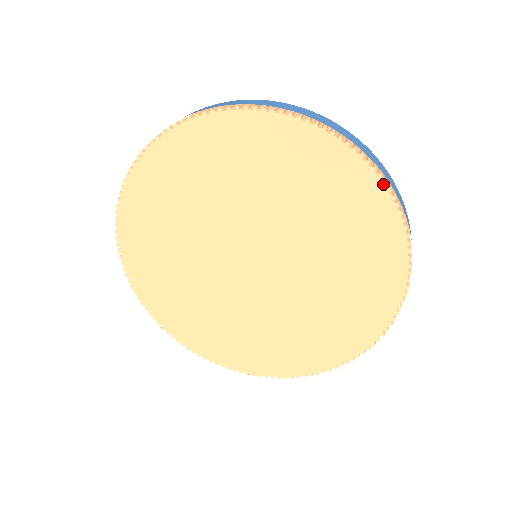
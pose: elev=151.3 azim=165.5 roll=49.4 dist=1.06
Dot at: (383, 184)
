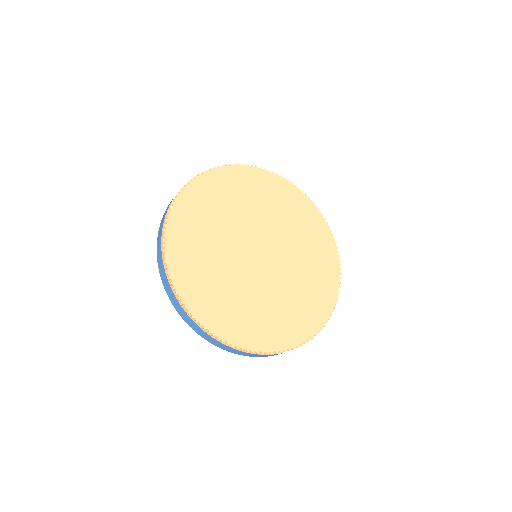
Dot at: (332, 235)
